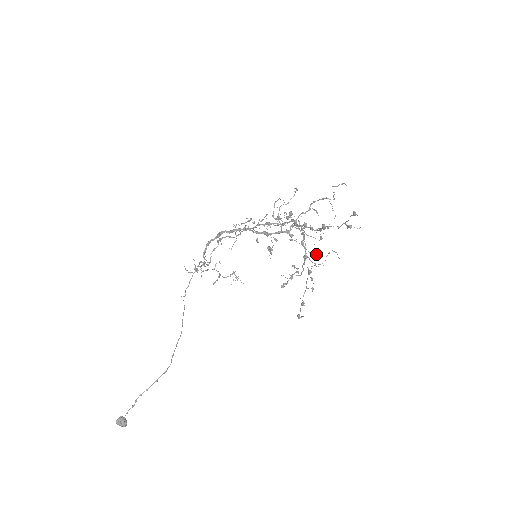
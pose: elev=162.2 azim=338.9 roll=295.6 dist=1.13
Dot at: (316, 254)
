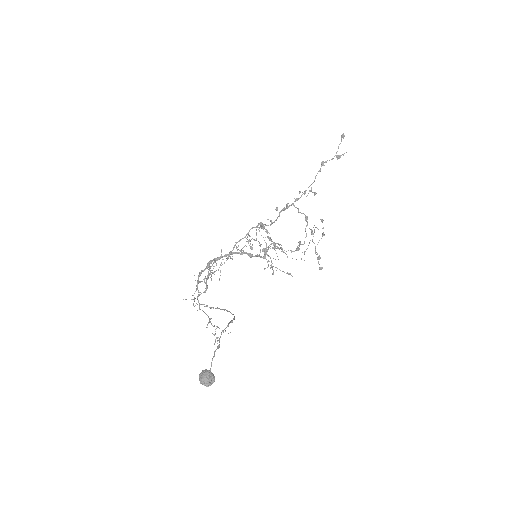
Dot at: (290, 274)
